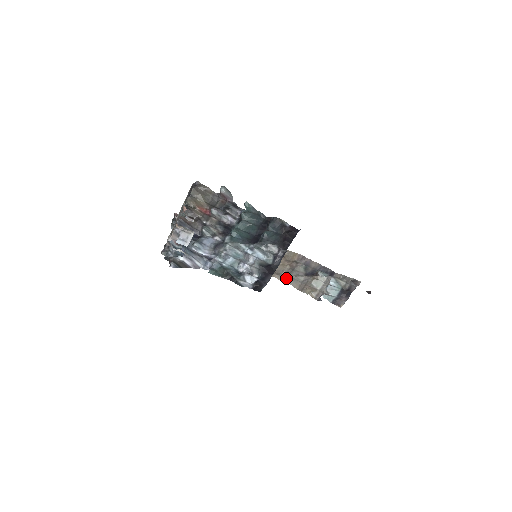
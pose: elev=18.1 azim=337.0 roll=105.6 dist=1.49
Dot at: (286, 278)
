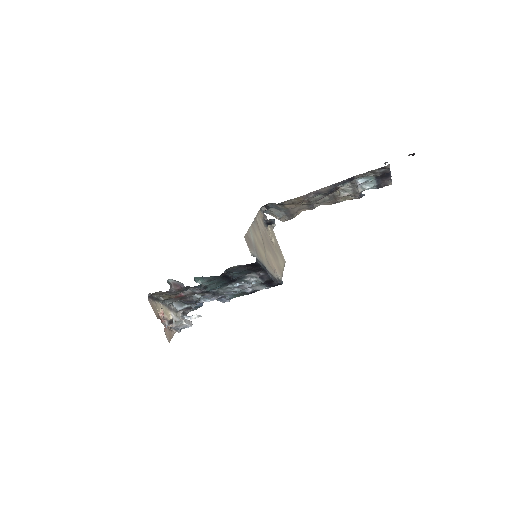
Dot at: (312, 206)
